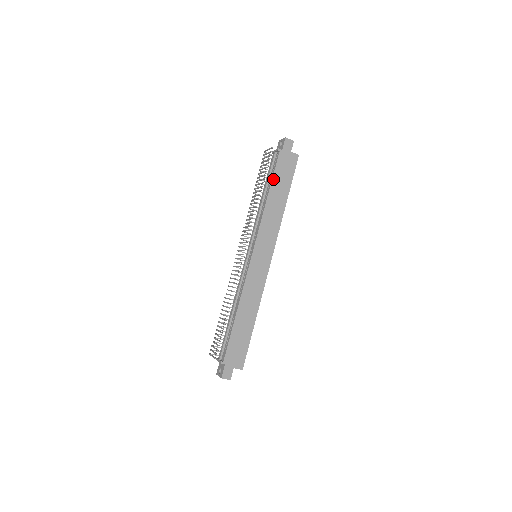
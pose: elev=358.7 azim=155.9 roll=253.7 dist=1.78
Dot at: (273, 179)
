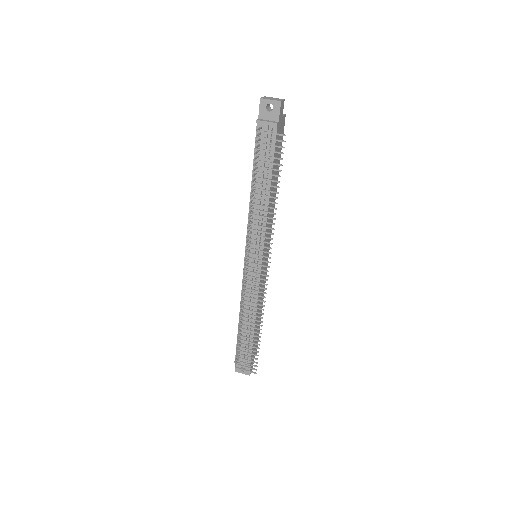
Dot at: (273, 167)
